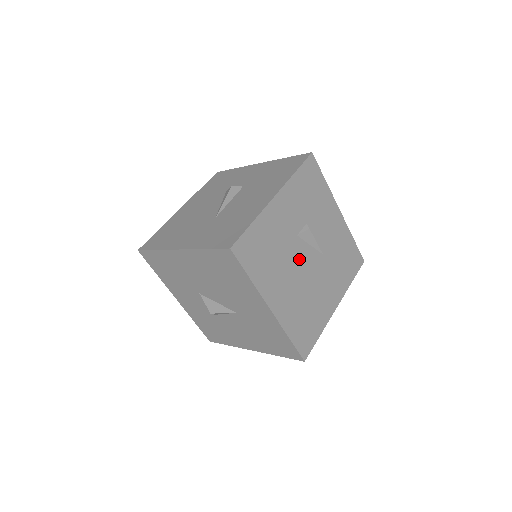
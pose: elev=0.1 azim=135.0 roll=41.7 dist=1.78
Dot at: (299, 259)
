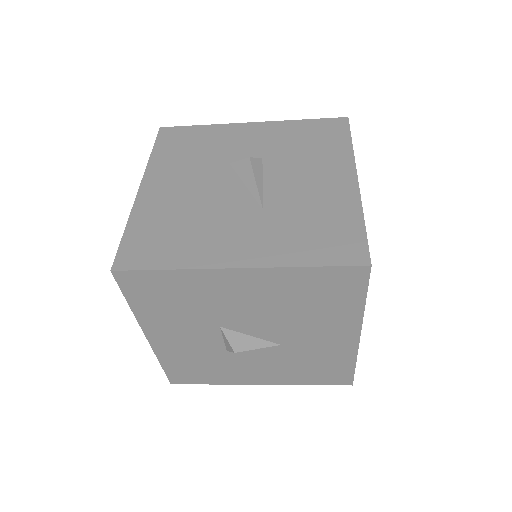
Dot at: occluded
